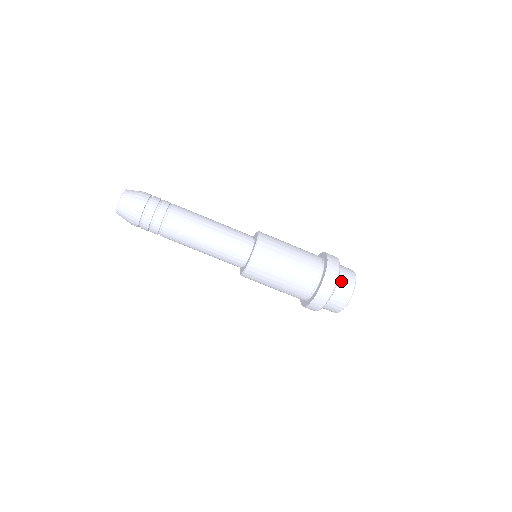
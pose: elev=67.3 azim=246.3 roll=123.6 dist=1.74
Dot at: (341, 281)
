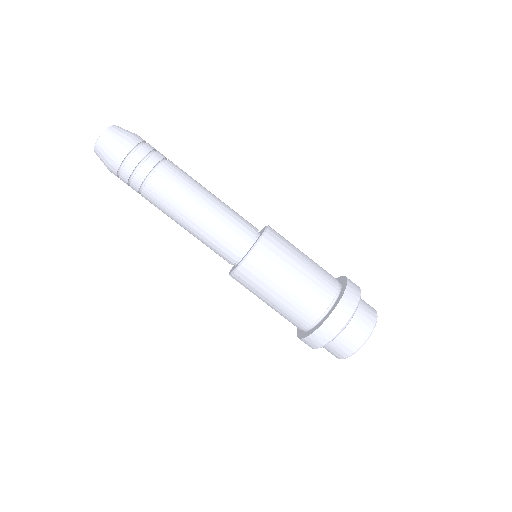
Dot at: (347, 332)
